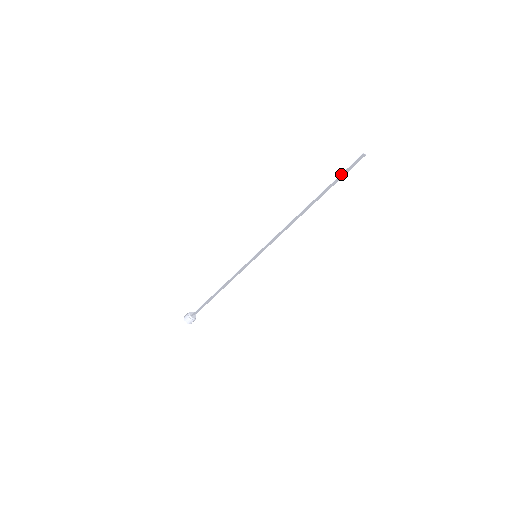
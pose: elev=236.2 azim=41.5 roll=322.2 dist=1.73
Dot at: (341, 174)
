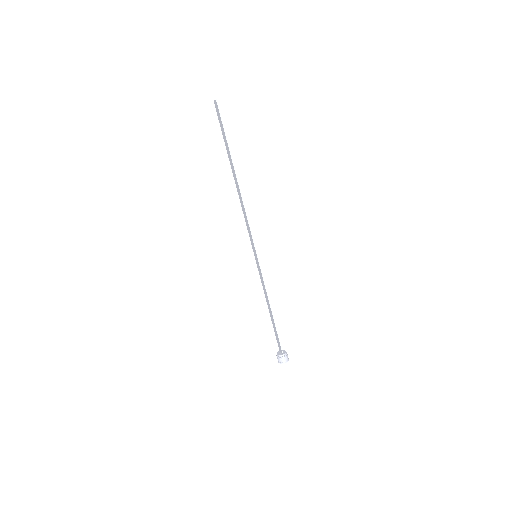
Dot at: (224, 130)
